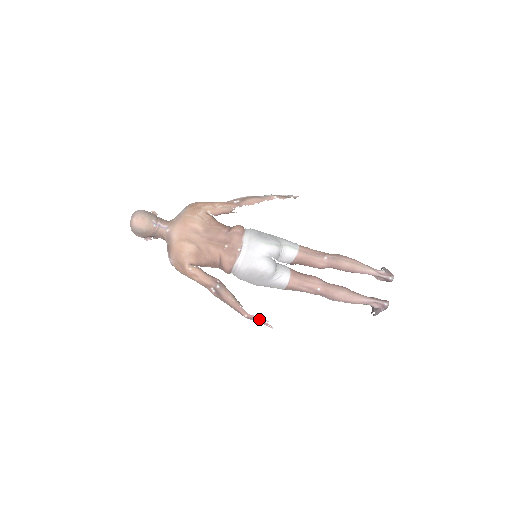
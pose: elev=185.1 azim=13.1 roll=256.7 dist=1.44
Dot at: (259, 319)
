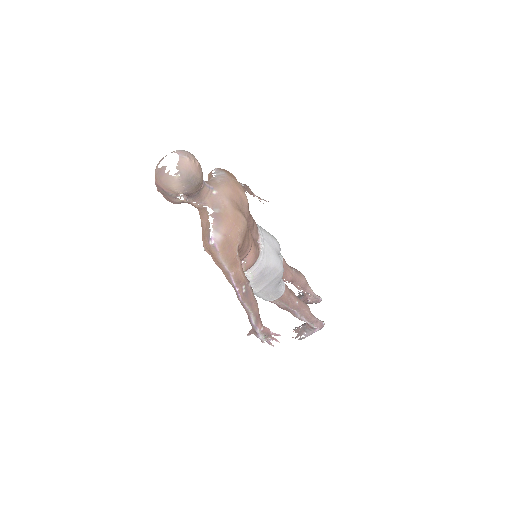
Dot at: (272, 333)
